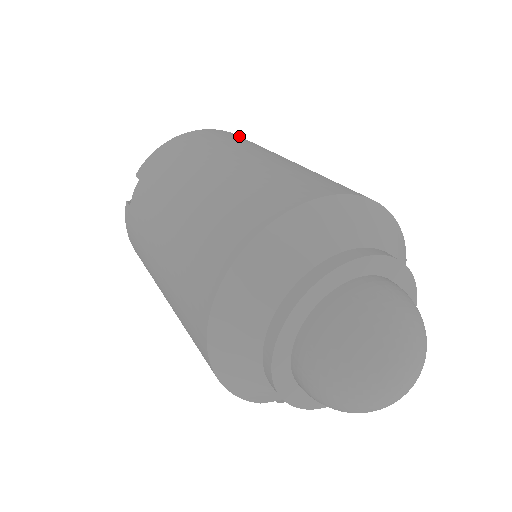
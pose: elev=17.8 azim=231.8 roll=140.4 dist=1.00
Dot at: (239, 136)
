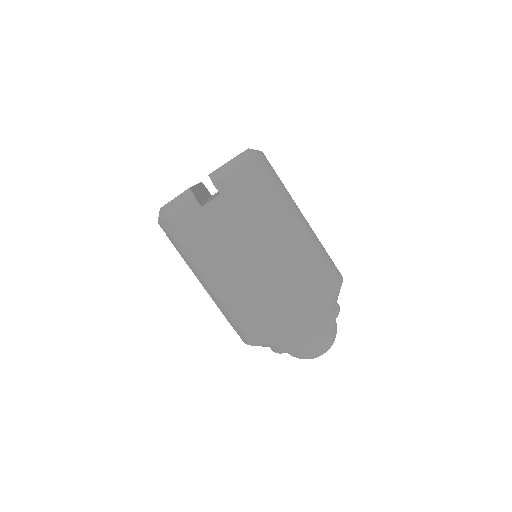
Dot at: occluded
